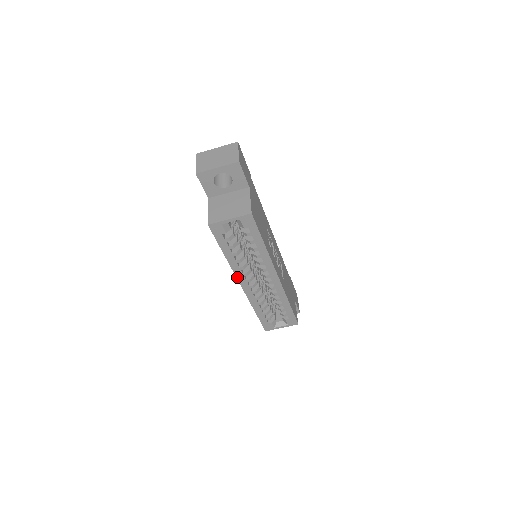
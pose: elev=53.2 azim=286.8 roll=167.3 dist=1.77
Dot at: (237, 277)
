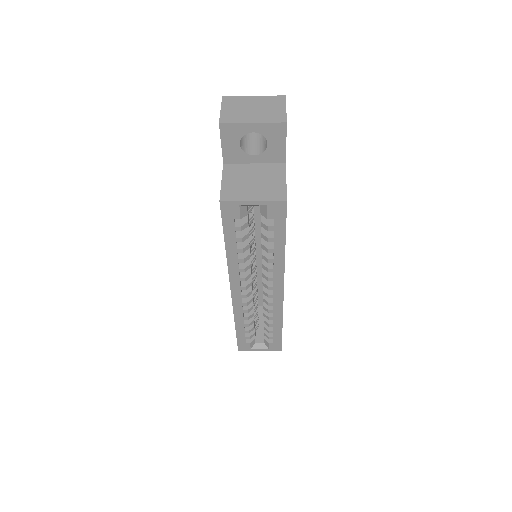
Dot at: (230, 280)
